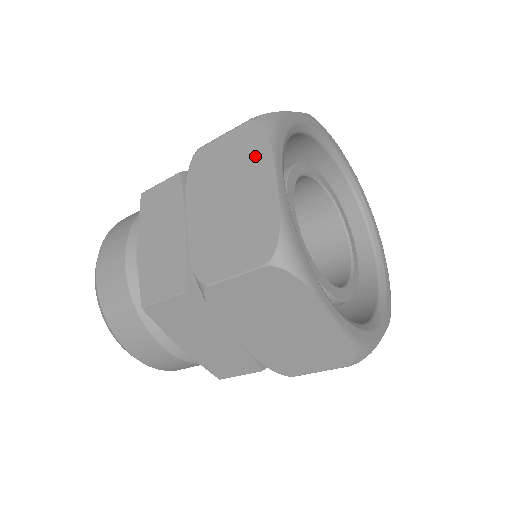
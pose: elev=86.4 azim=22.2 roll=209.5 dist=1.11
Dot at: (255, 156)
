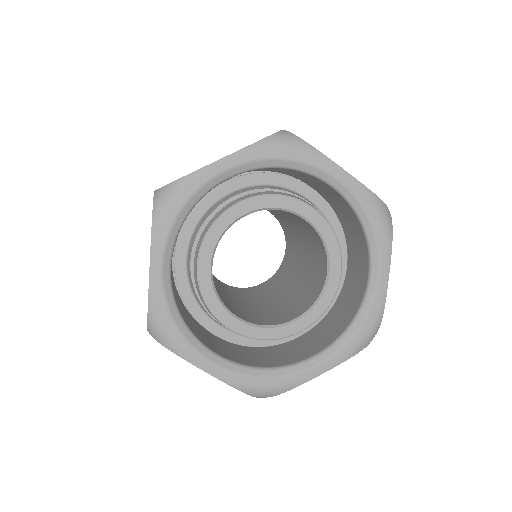
Dot at: occluded
